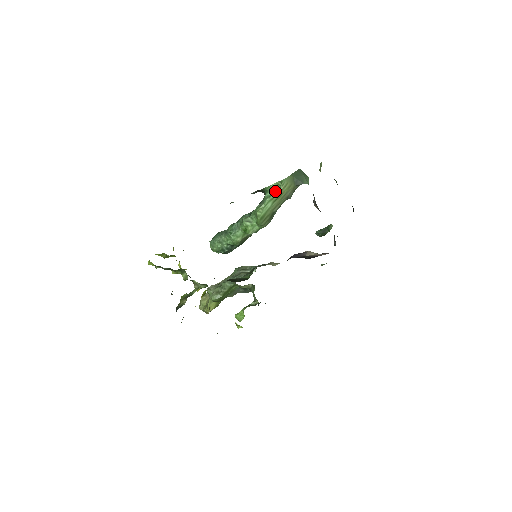
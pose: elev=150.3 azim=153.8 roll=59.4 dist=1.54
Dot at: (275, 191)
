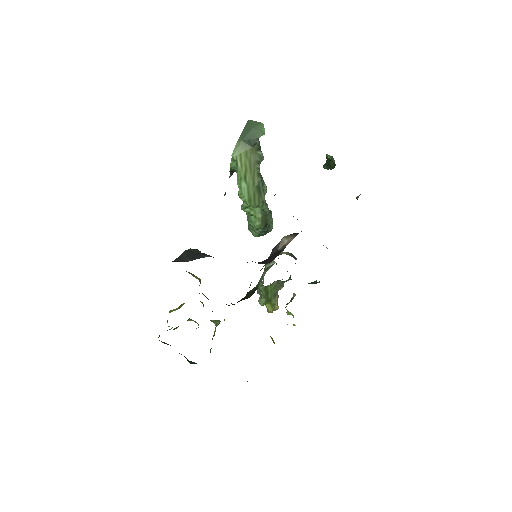
Dot at: occluded
